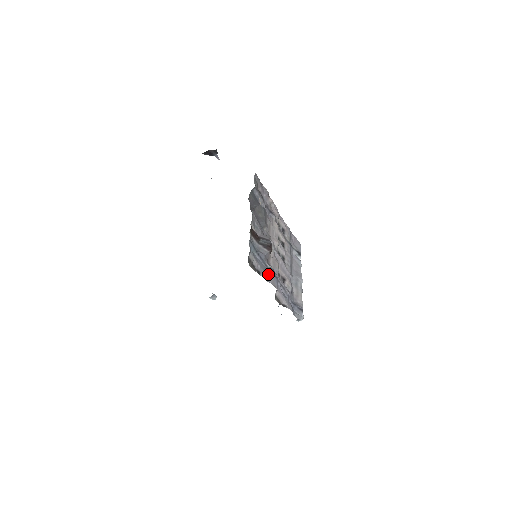
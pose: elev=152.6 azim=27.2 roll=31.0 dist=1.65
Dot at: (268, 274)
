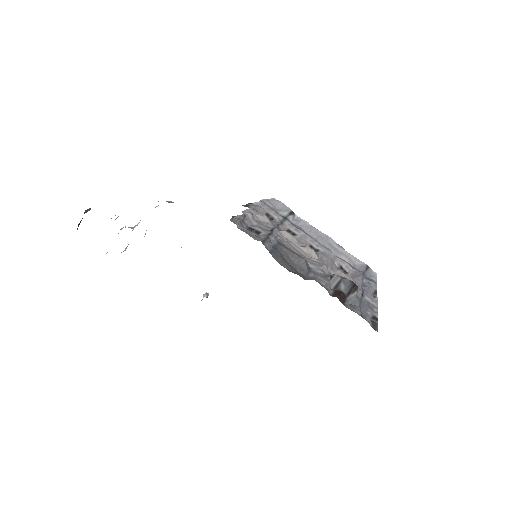
Dot at: (367, 301)
